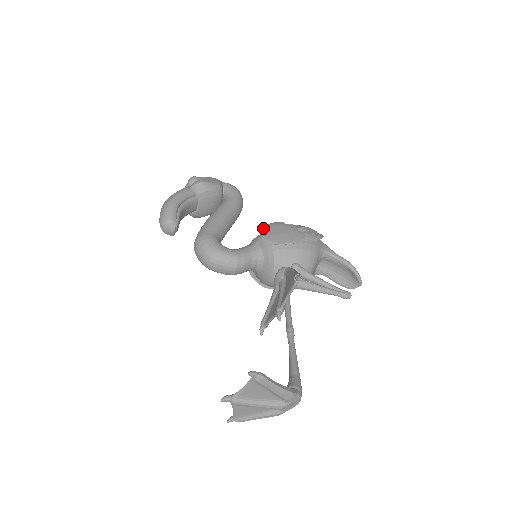
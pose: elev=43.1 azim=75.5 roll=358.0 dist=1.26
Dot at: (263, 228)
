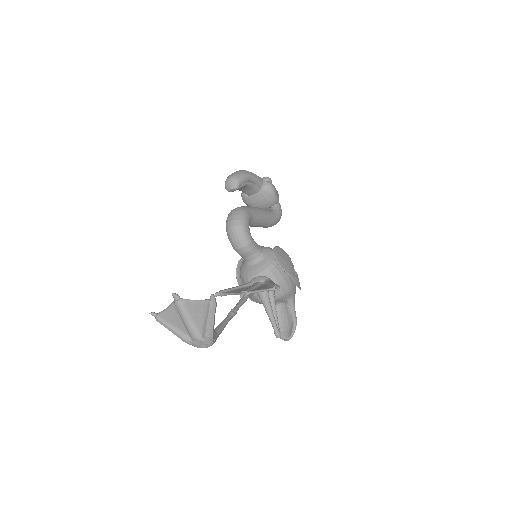
Dot at: (278, 247)
